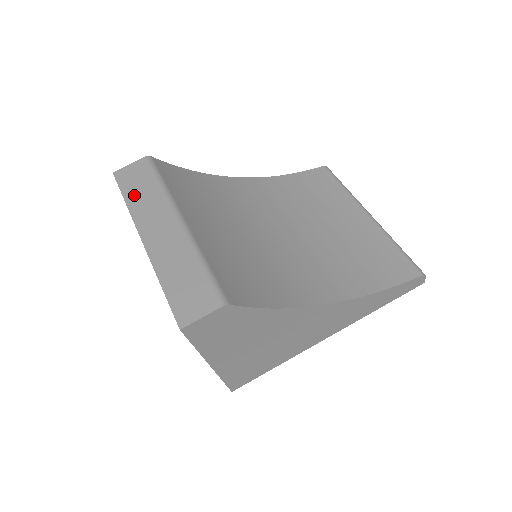
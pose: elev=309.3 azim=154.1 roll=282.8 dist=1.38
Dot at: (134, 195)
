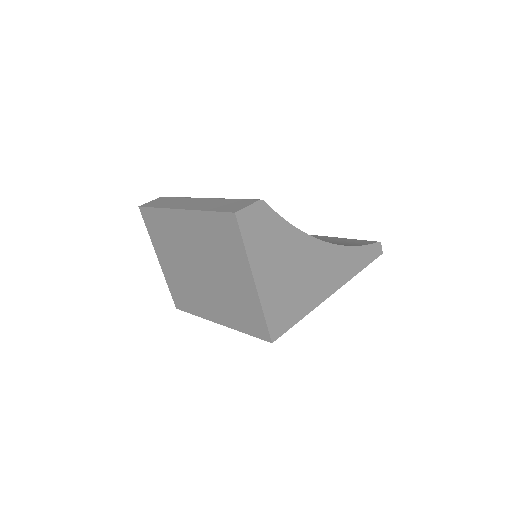
Dot at: (162, 204)
